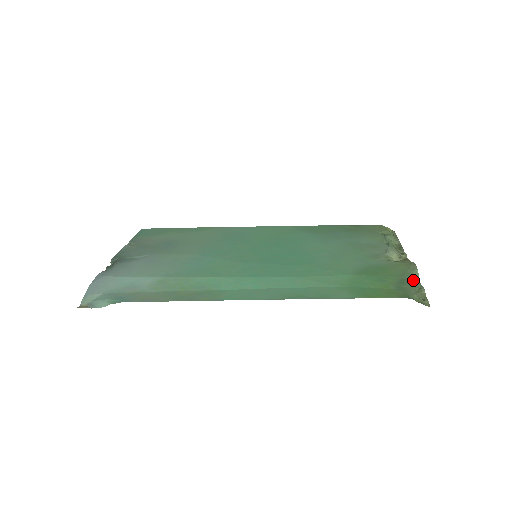
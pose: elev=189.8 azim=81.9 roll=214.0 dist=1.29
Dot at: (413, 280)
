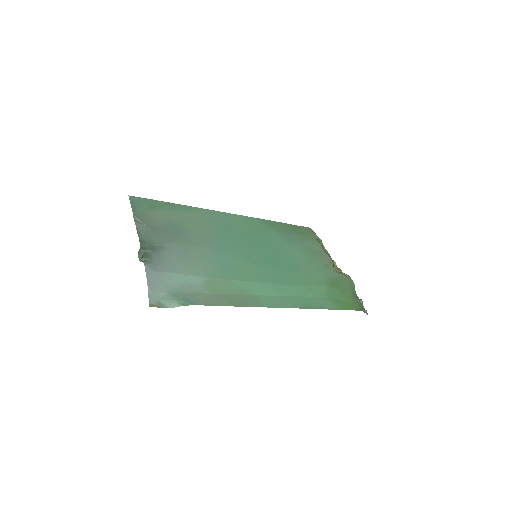
Dot at: occluded
